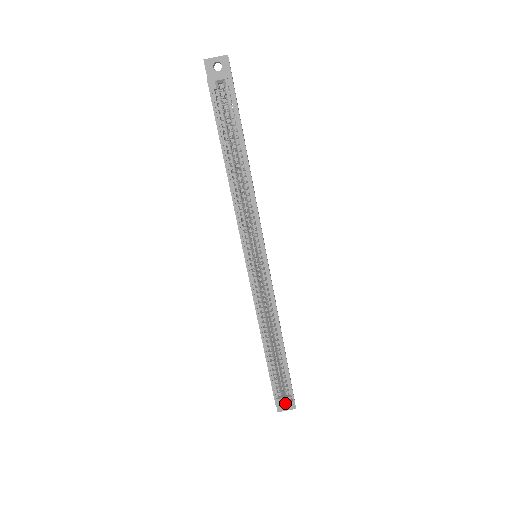
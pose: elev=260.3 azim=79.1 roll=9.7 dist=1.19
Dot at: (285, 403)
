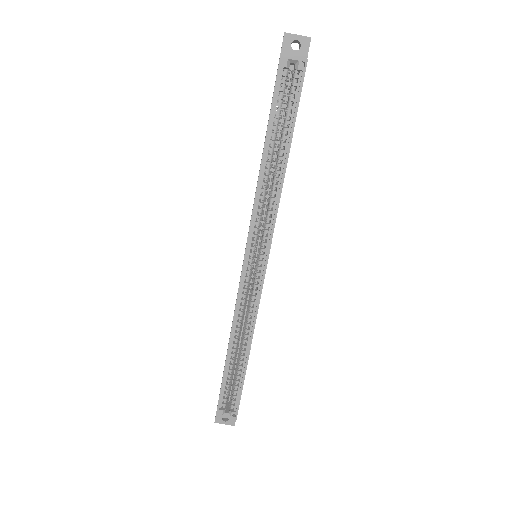
Dot at: (226, 416)
